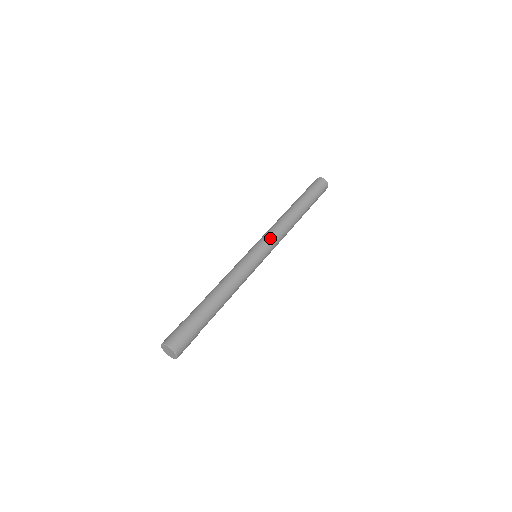
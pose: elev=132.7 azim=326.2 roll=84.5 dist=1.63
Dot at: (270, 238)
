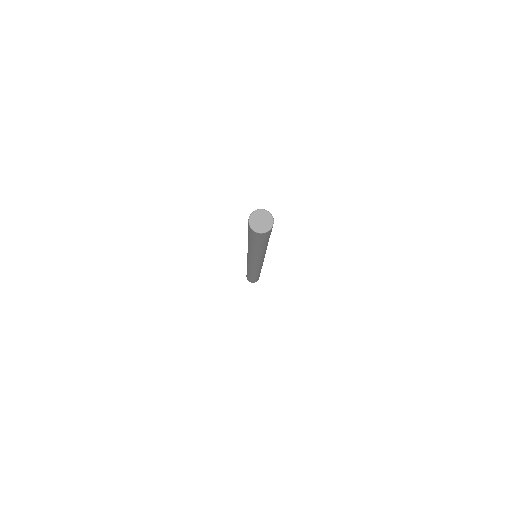
Dot at: occluded
